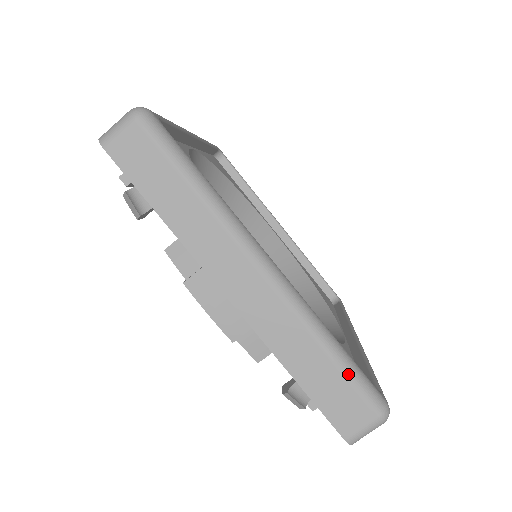
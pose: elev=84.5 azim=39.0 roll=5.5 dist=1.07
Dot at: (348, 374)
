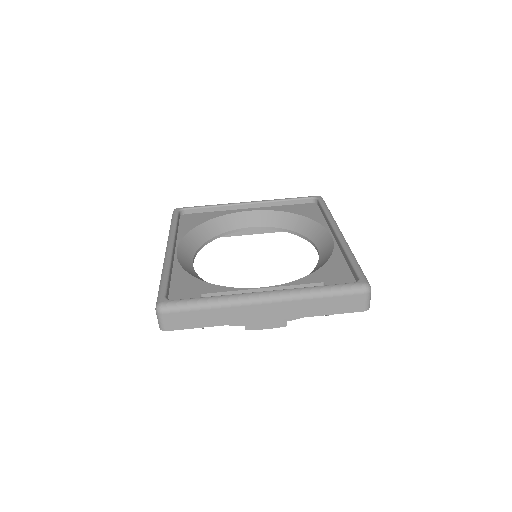
Dot at: (337, 294)
